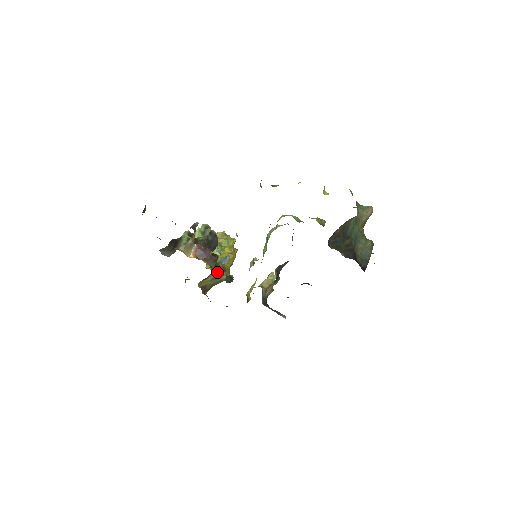
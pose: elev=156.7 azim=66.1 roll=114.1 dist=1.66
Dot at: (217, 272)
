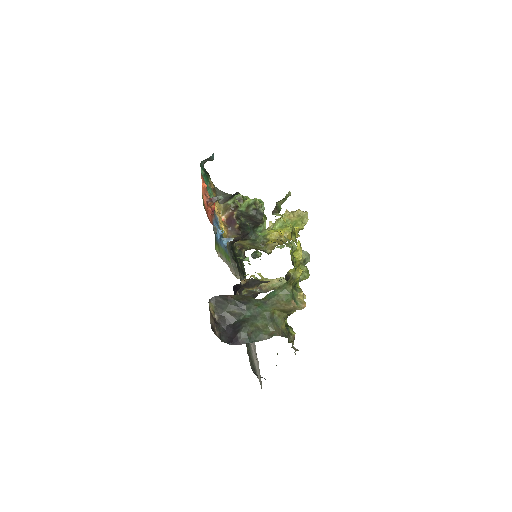
Dot at: (255, 242)
